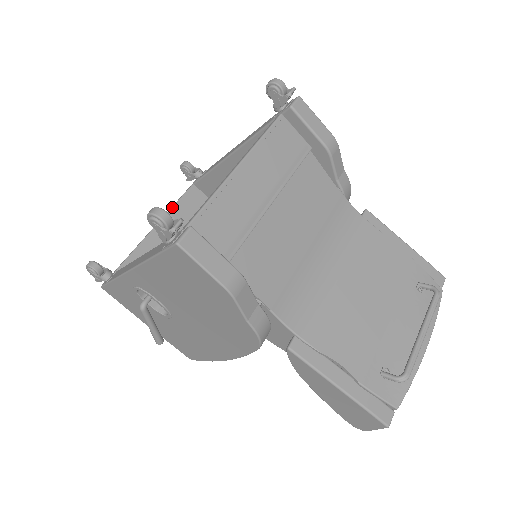
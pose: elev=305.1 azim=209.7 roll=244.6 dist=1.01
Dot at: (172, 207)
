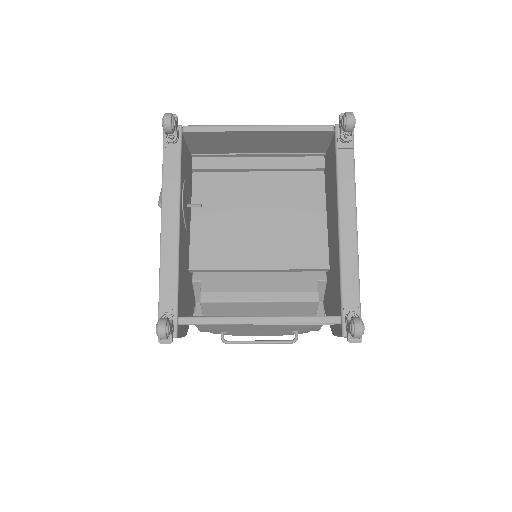
Dot at: (290, 131)
